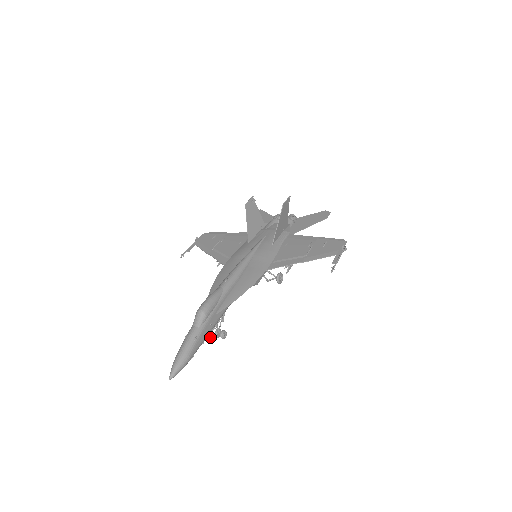
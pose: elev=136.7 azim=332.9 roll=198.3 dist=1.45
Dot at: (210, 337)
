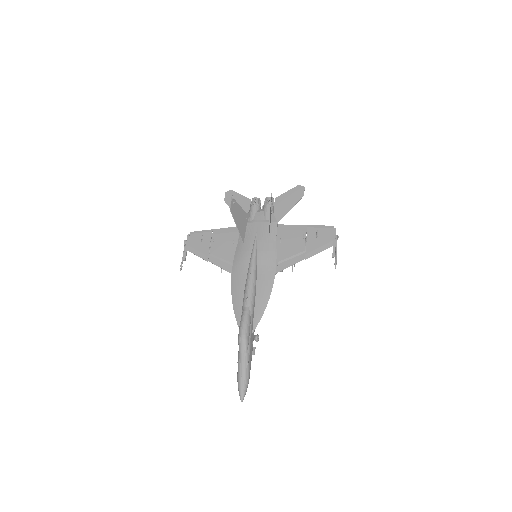
Dot at: (254, 351)
